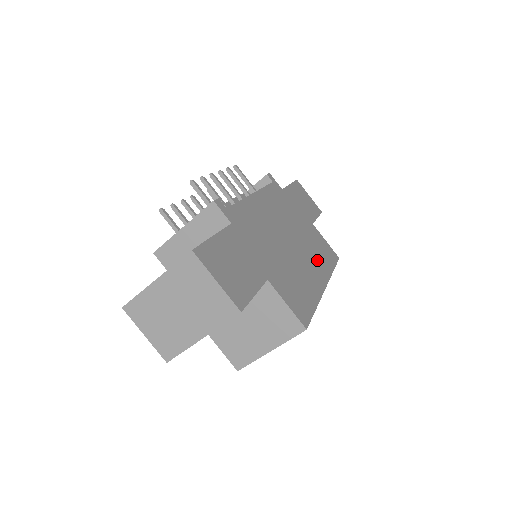
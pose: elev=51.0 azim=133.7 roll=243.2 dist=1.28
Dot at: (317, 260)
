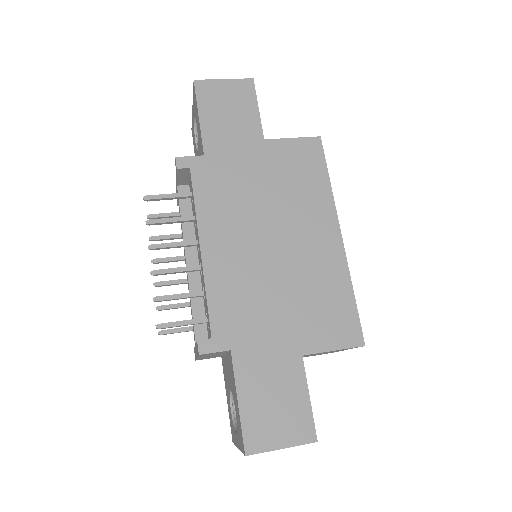
Dot at: (309, 206)
